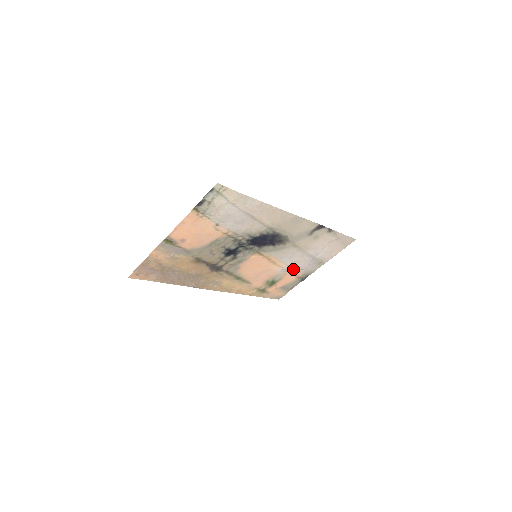
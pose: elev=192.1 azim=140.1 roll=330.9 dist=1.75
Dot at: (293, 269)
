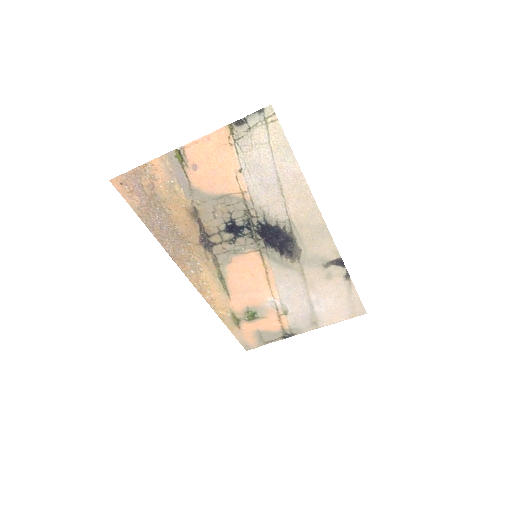
Dot at: (283, 311)
